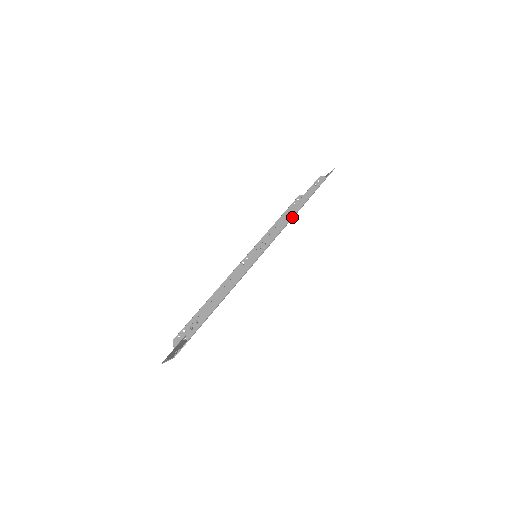
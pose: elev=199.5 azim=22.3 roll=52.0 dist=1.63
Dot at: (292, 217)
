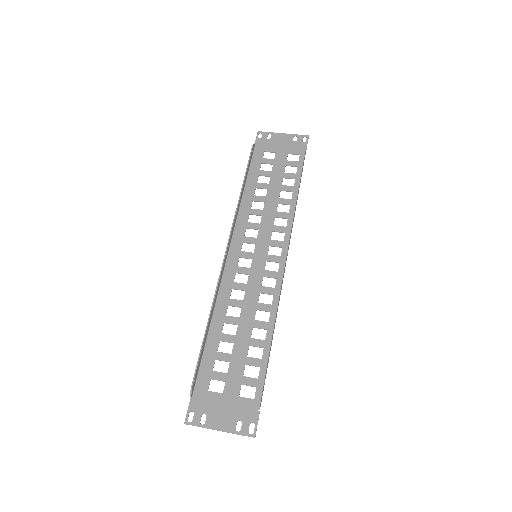
Dot at: occluded
